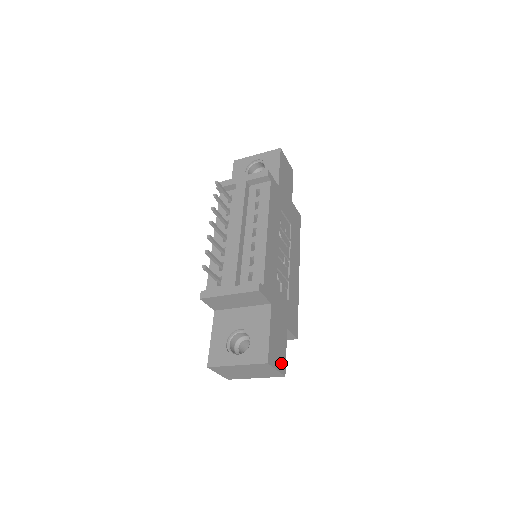
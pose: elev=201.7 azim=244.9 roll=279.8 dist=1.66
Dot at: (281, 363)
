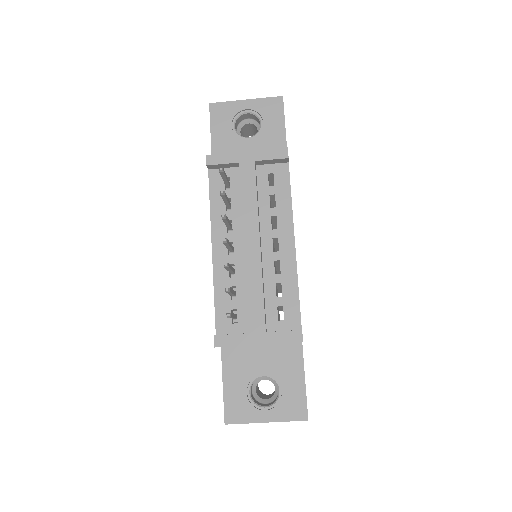
Dot at: occluded
